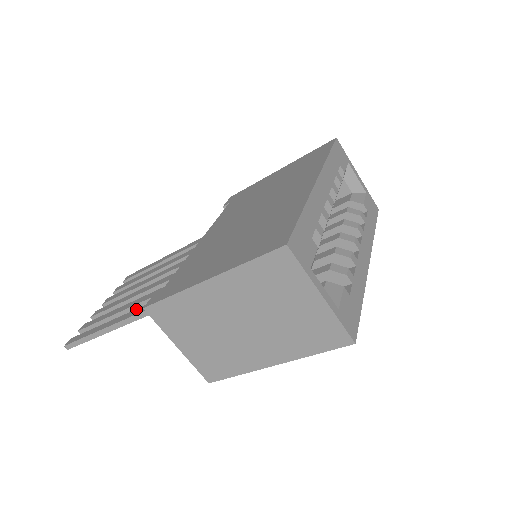
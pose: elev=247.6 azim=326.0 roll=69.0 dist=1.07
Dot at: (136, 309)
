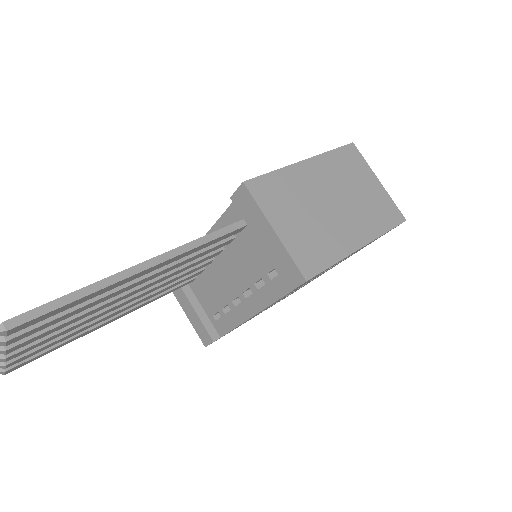
Dot at: occluded
